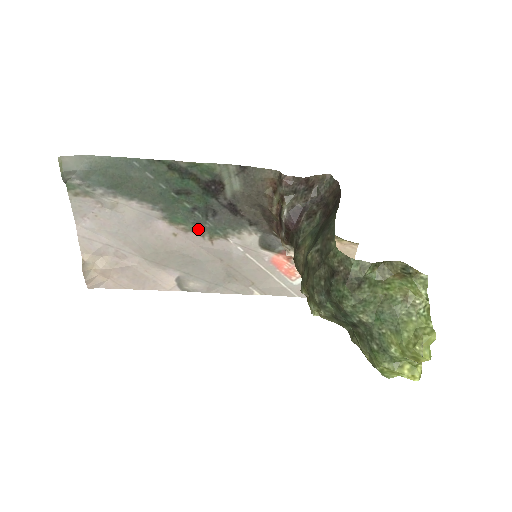
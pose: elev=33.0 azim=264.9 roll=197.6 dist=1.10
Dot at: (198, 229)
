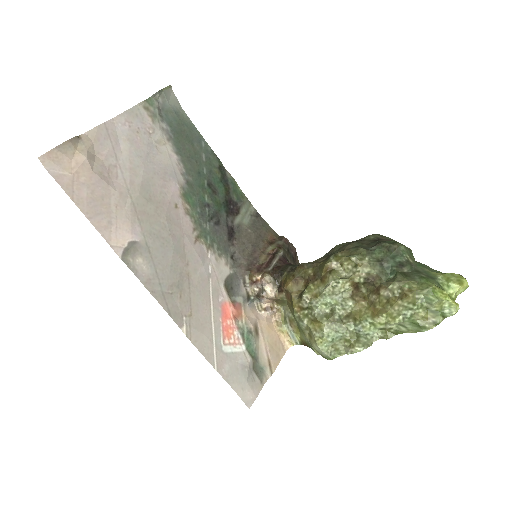
Dot at: (196, 221)
